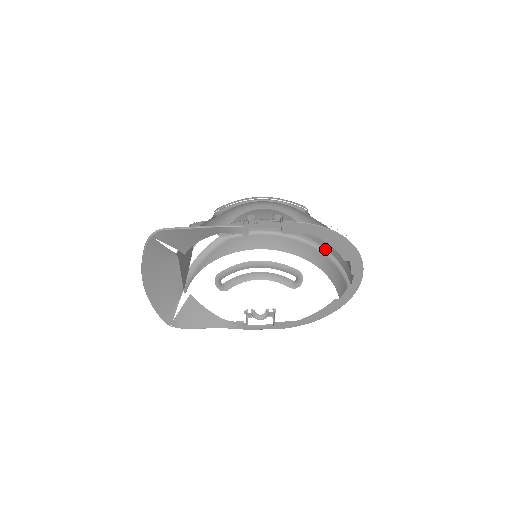
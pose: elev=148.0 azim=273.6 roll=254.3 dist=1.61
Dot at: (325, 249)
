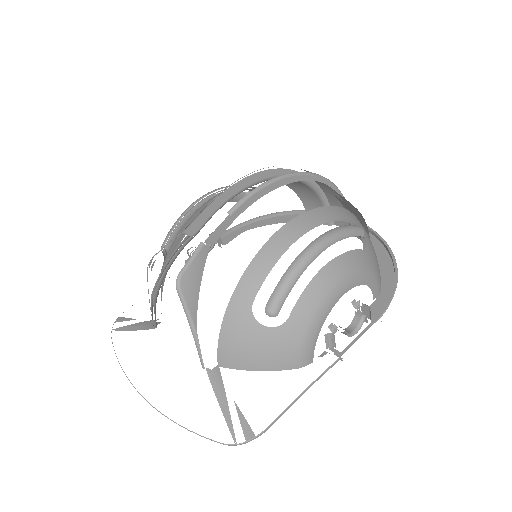
Dot at: (314, 183)
